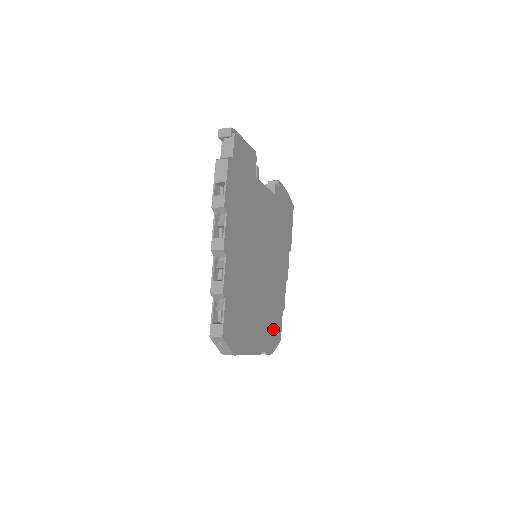
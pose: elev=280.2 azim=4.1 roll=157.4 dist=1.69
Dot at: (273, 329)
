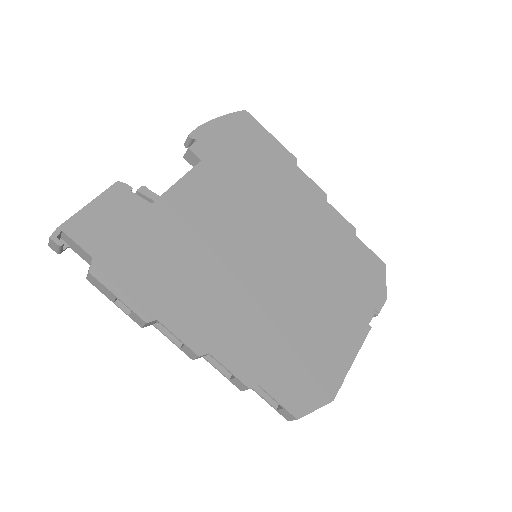
Dot at: (361, 276)
